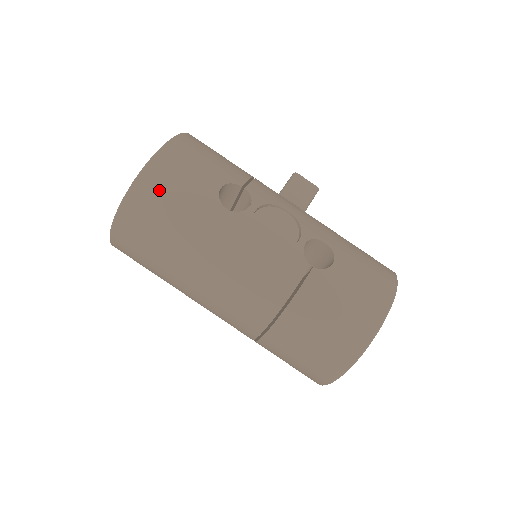
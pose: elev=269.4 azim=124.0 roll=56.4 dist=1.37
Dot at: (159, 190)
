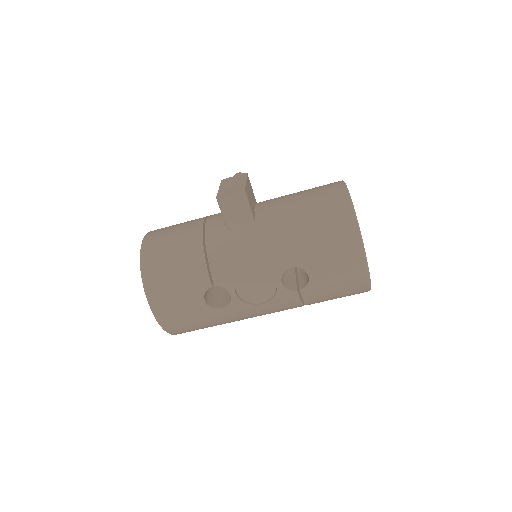
Dot at: (182, 327)
